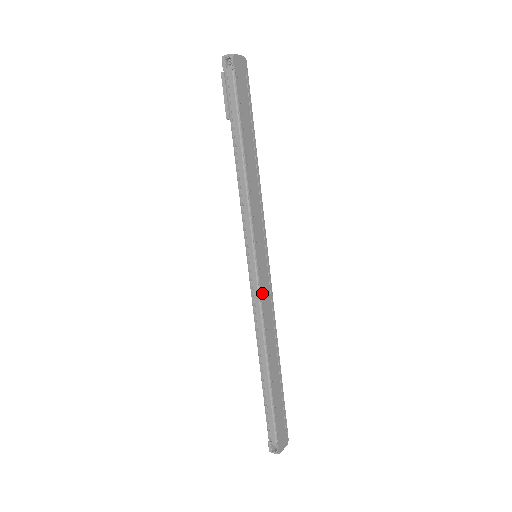
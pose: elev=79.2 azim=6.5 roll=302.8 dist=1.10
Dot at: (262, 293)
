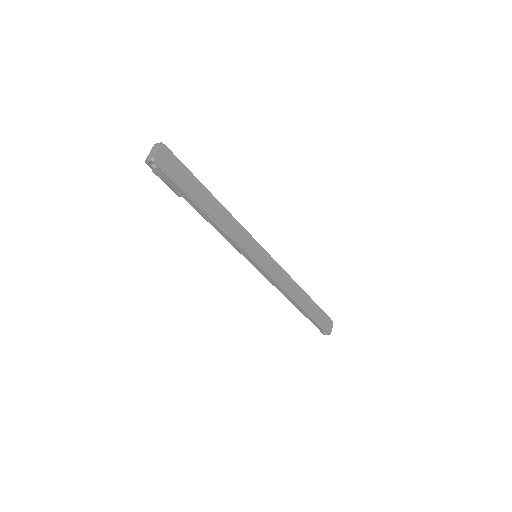
Dot at: (273, 276)
